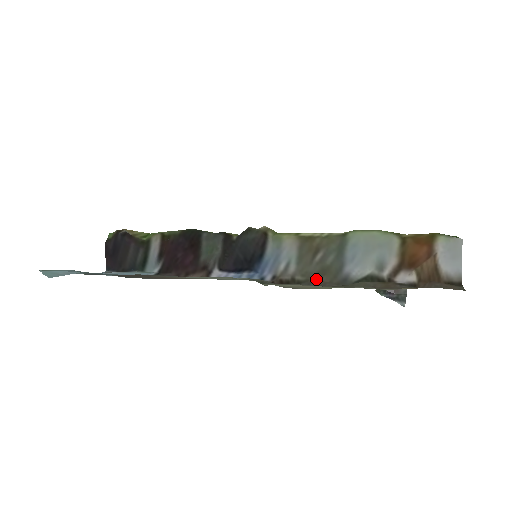
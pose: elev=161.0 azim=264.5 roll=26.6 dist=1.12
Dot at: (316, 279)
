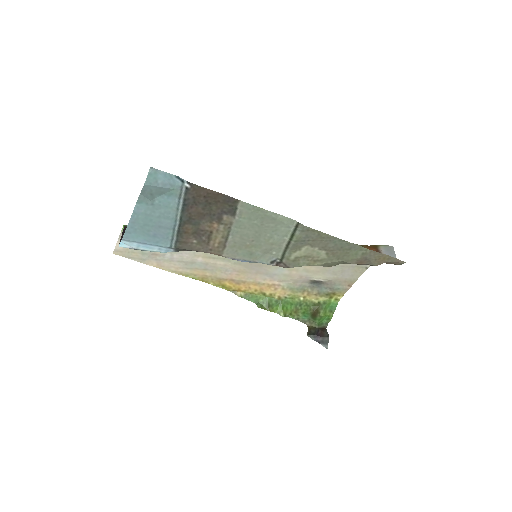
Dot at: occluded
